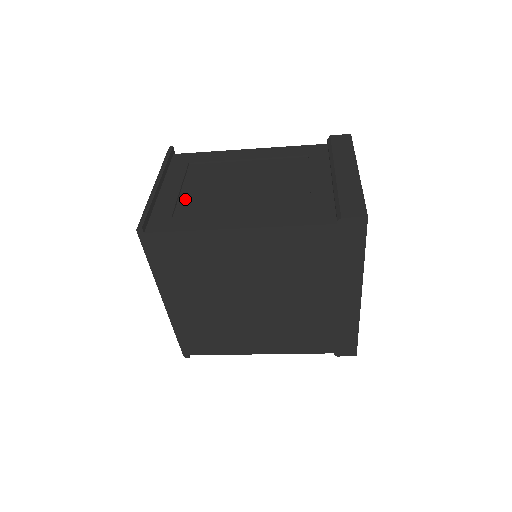
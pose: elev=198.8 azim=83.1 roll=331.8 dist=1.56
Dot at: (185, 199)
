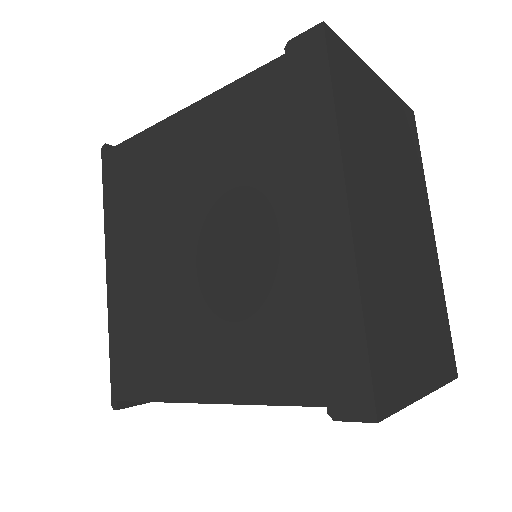
Dot at: occluded
